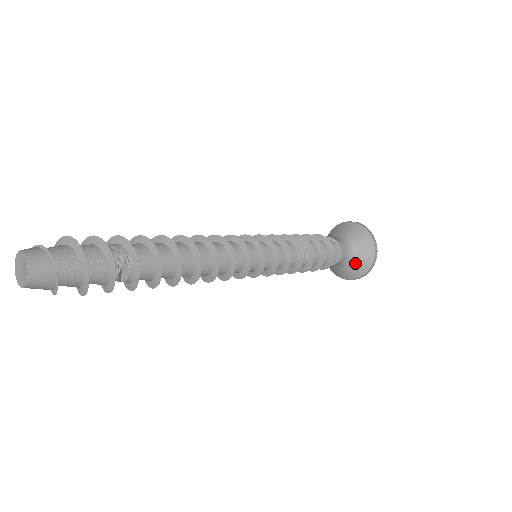
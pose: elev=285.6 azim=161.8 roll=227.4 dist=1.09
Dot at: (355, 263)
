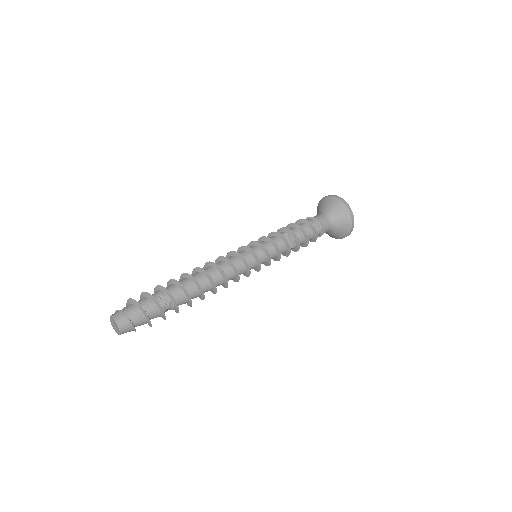
Dot at: (336, 232)
